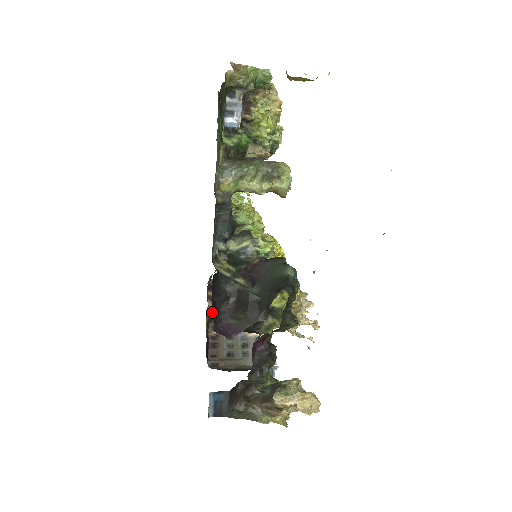
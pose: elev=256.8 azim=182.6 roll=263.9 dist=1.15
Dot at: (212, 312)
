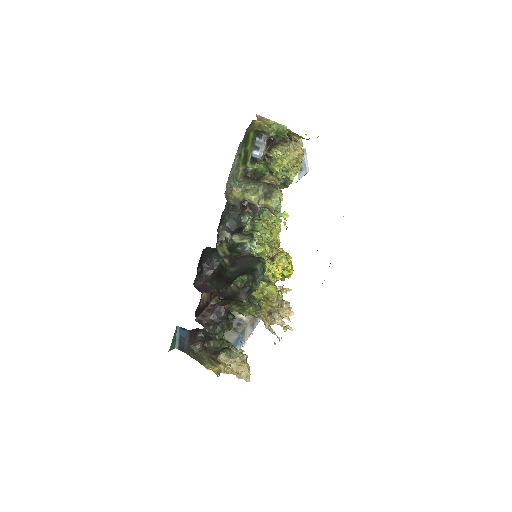
Dot at: occluded
